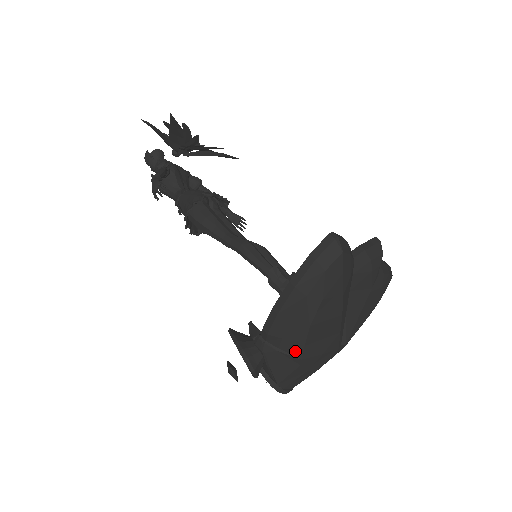
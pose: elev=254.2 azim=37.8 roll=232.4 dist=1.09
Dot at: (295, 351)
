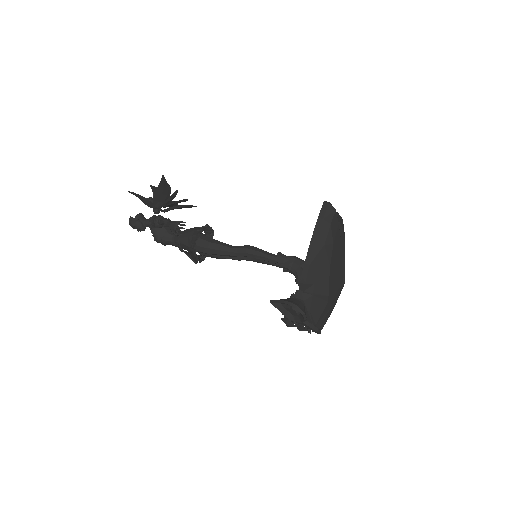
Dot at: (324, 291)
